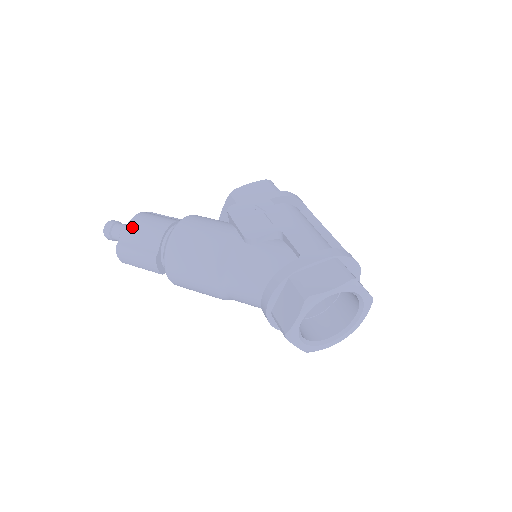
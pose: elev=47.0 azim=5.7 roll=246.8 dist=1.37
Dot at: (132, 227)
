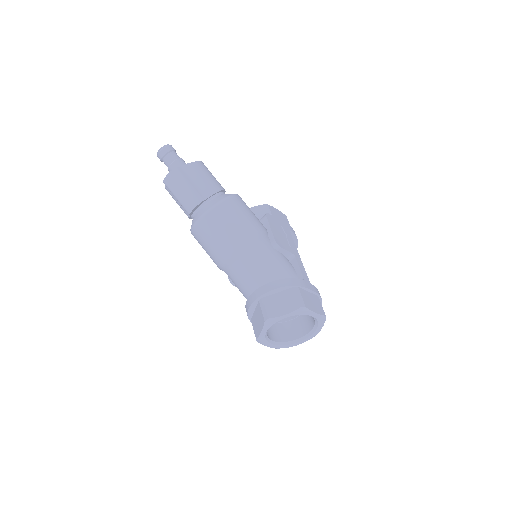
Dot at: (197, 167)
